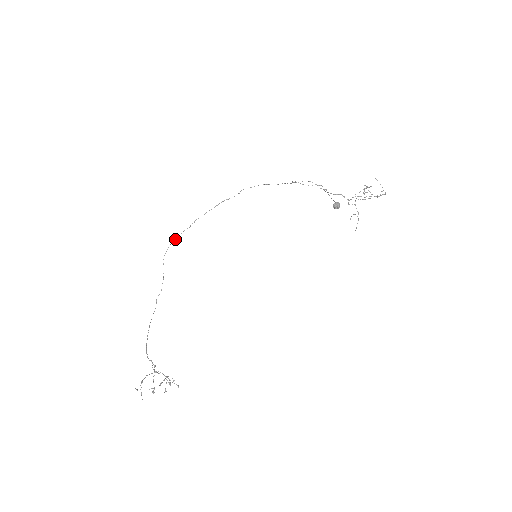
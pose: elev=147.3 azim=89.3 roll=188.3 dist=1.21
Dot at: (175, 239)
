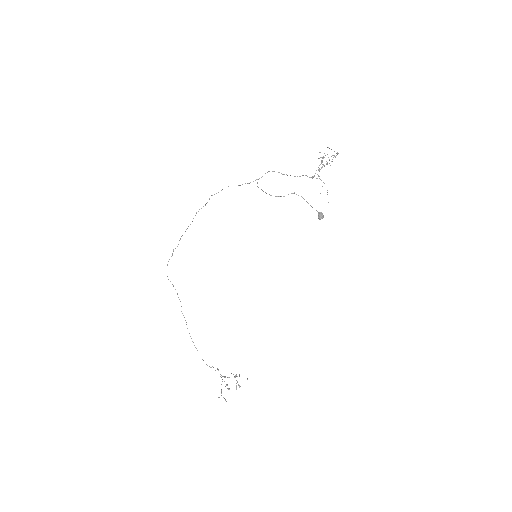
Dot at: occluded
